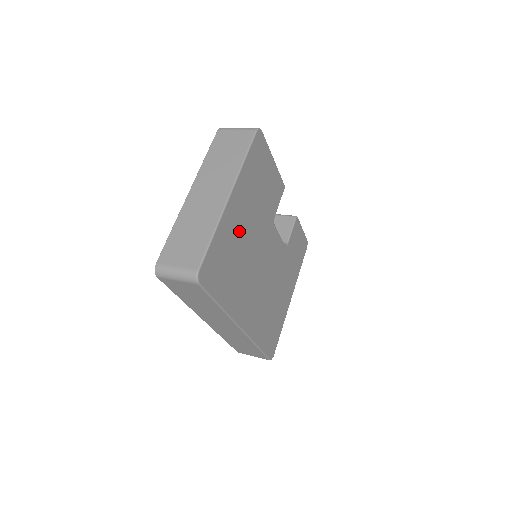
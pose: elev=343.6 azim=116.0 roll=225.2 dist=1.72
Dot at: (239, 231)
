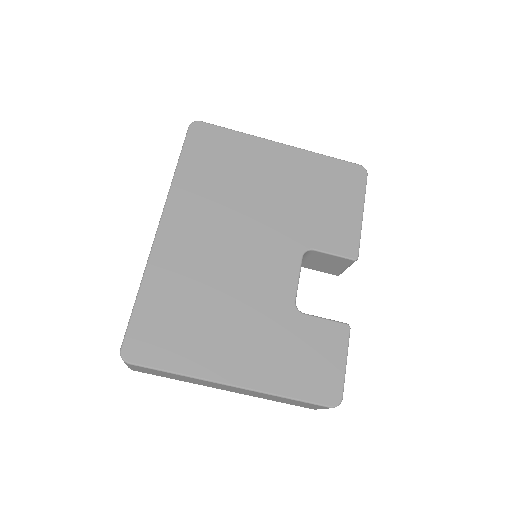
Dot at: (260, 173)
